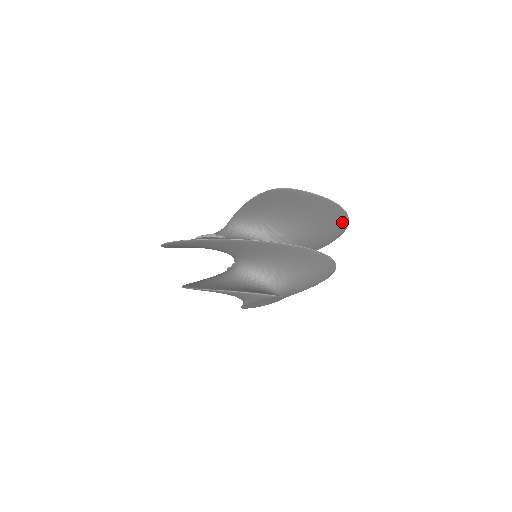
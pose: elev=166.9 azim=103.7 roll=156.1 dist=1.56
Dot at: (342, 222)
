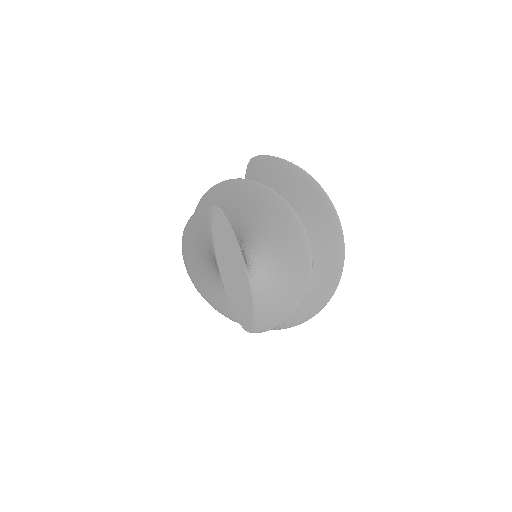
Dot at: (326, 205)
